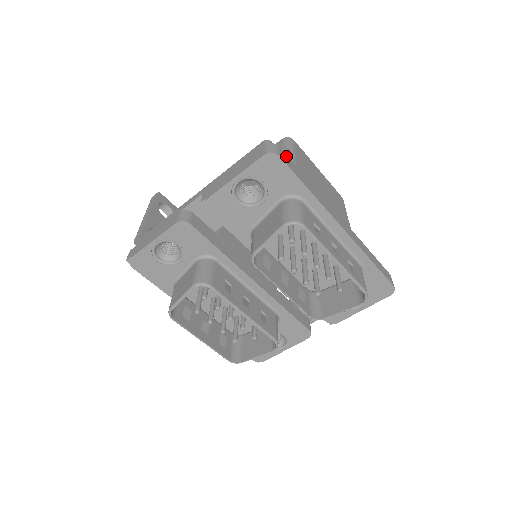
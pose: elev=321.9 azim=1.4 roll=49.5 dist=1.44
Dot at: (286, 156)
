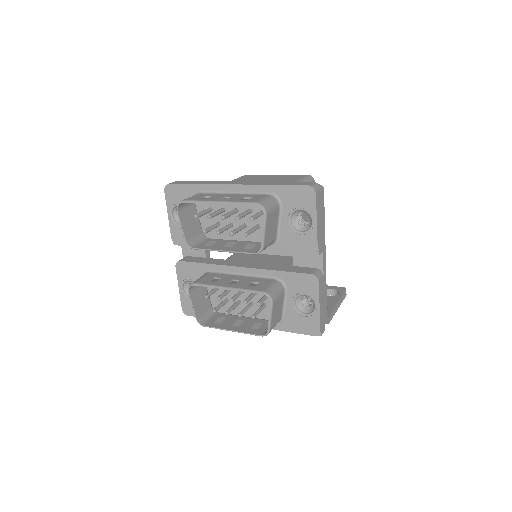
Dot at: (182, 181)
